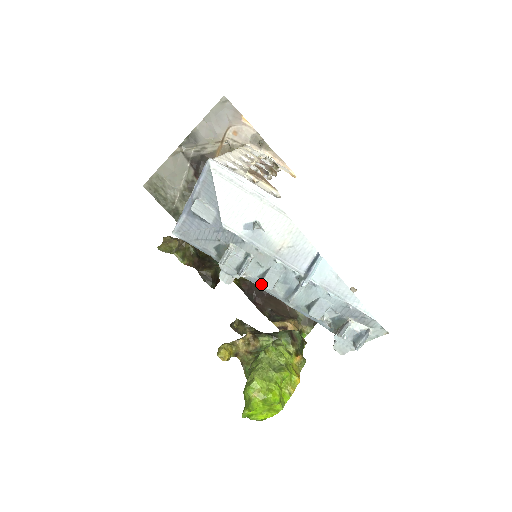
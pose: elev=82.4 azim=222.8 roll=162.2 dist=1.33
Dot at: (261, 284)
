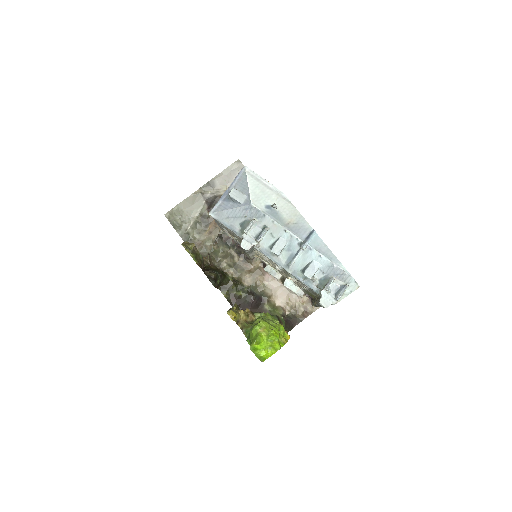
Dot at: (271, 250)
